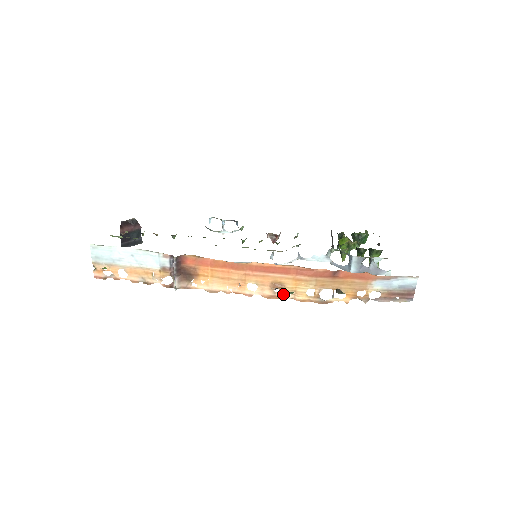
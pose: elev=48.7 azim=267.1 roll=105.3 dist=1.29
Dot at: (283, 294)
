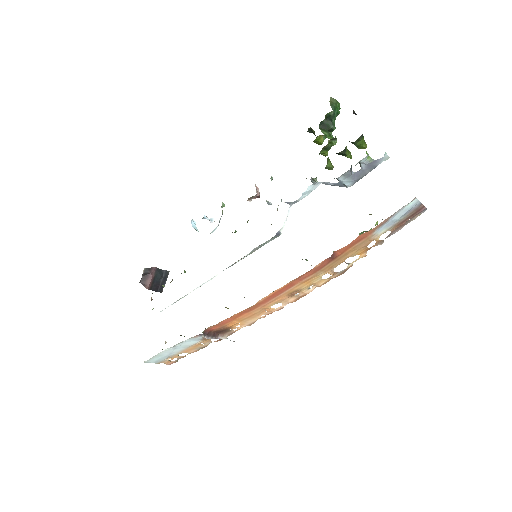
Dot at: (305, 292)
